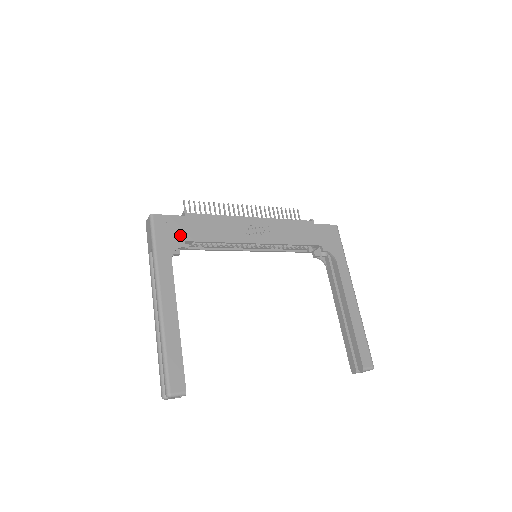
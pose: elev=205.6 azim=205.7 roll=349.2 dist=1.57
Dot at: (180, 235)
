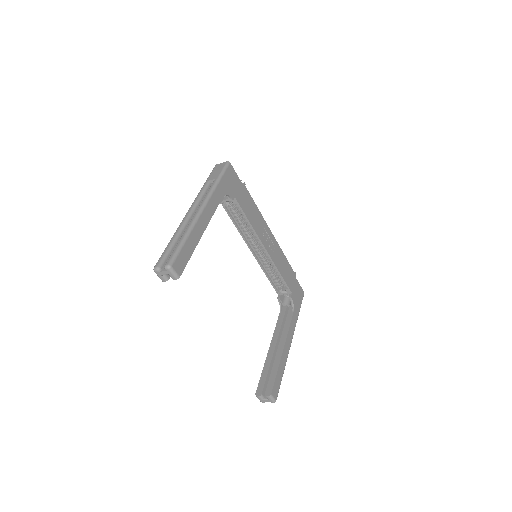
Dot at: (235, 191)
